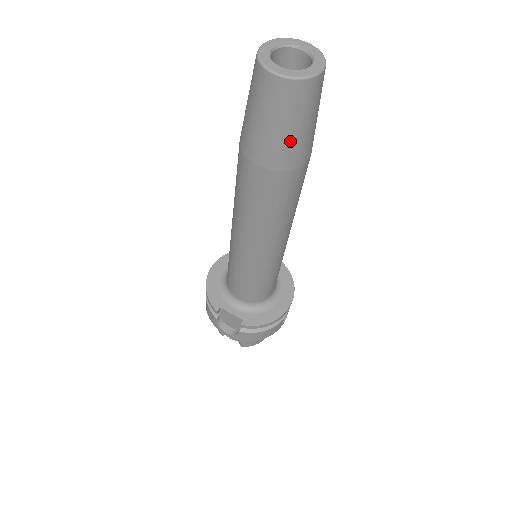
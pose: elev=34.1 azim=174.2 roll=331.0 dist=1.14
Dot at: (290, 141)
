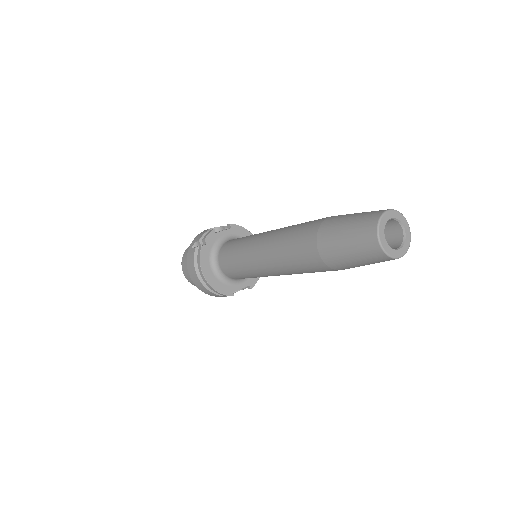
Dot at: occluded
